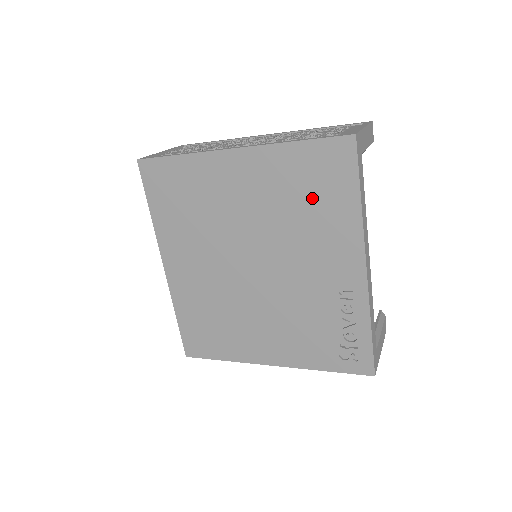
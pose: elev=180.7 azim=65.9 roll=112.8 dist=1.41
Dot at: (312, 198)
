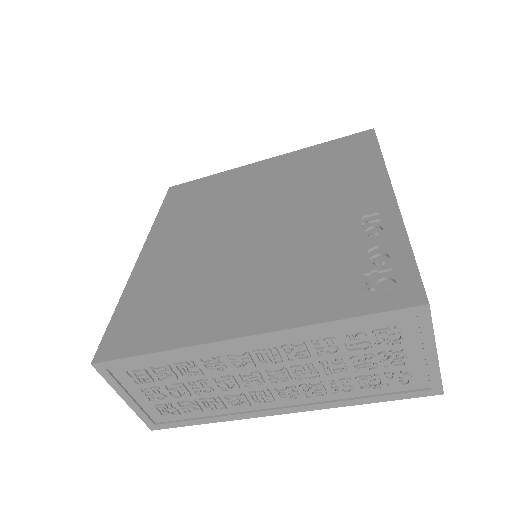
Dot at: (333, 165)
